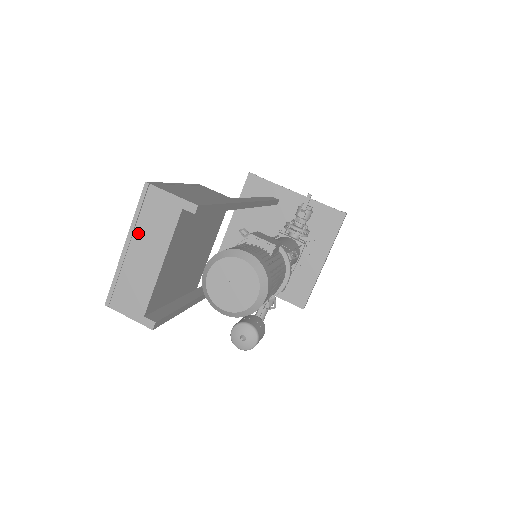
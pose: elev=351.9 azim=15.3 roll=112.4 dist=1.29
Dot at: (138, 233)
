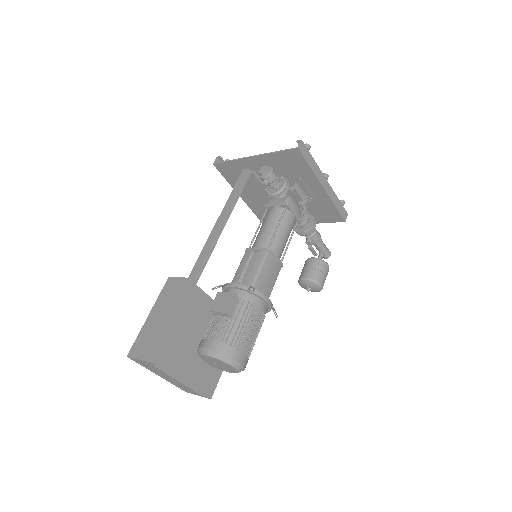
Dot at: (154, 372)
